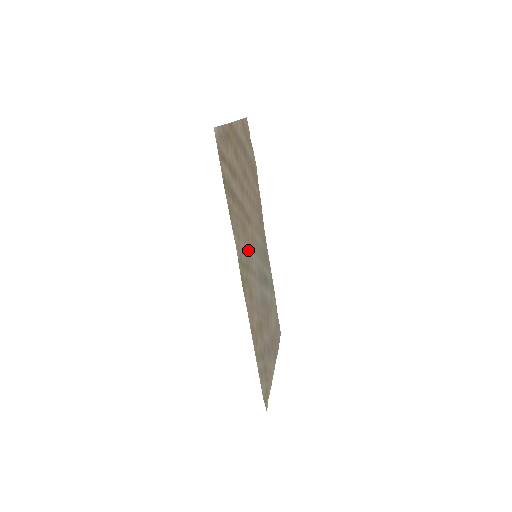
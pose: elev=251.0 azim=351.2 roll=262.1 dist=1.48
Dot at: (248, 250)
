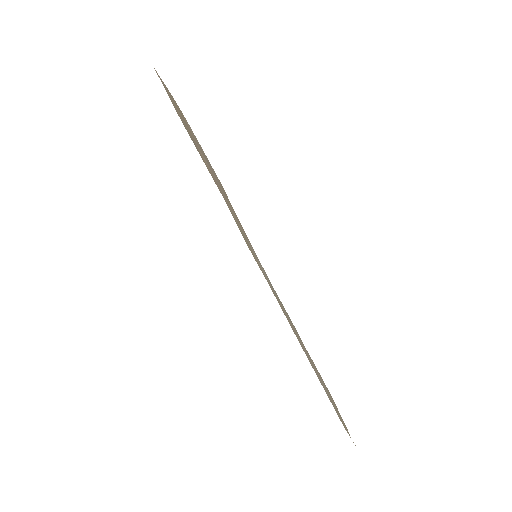
Dot at: occluded
